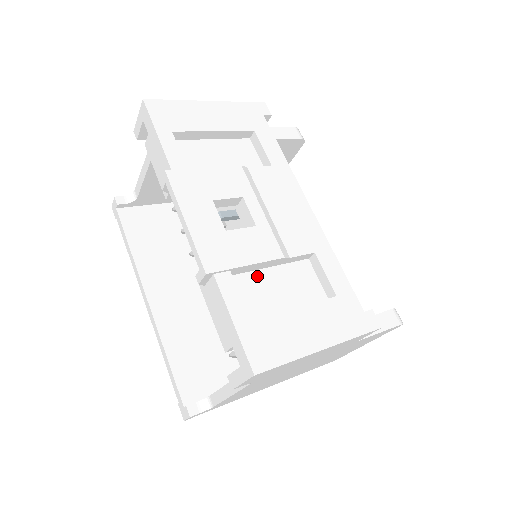
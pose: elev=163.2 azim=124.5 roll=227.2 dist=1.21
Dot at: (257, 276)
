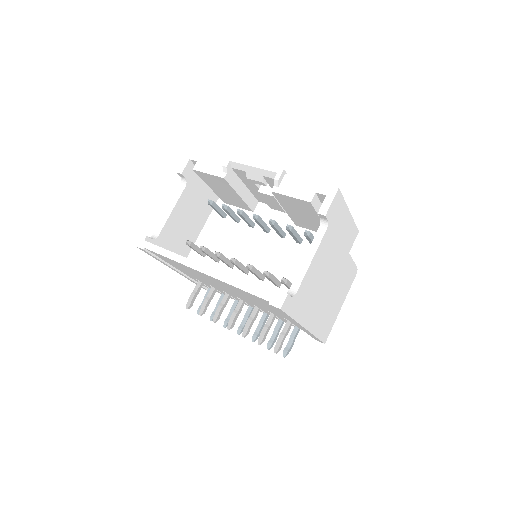
Dot at: occluded
